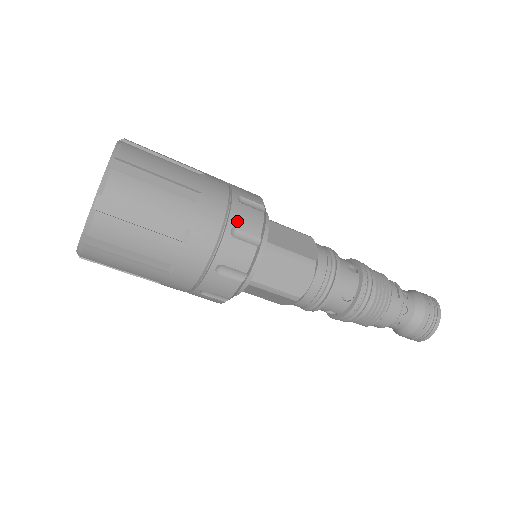
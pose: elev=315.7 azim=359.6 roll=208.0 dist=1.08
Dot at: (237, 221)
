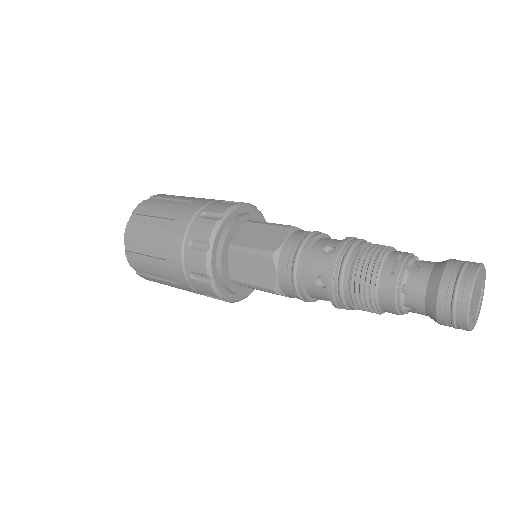
Dot at: (193, 234)
